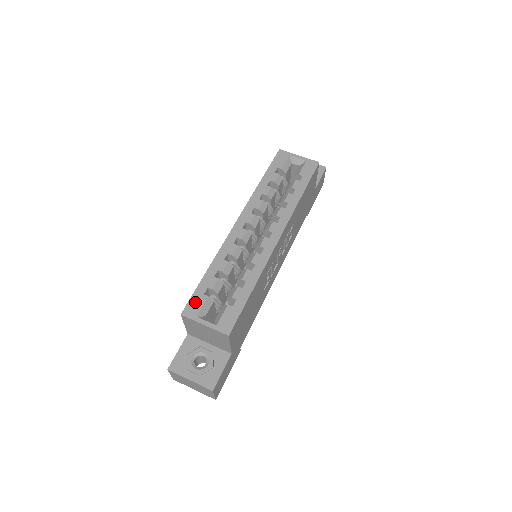
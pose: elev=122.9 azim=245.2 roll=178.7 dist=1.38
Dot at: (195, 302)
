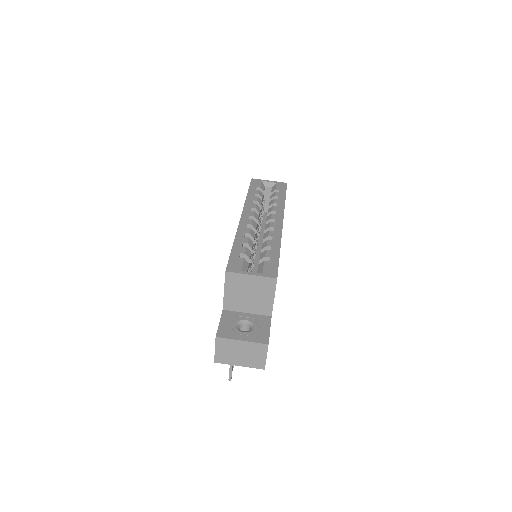
Dot at: (234, 262)
